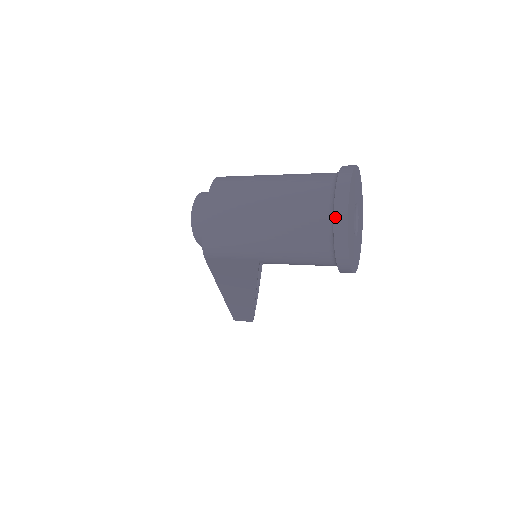
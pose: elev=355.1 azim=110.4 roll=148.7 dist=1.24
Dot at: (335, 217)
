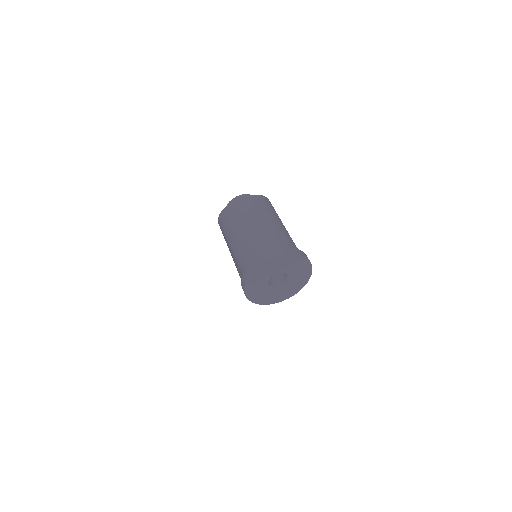
Dot at: (256, 261)
